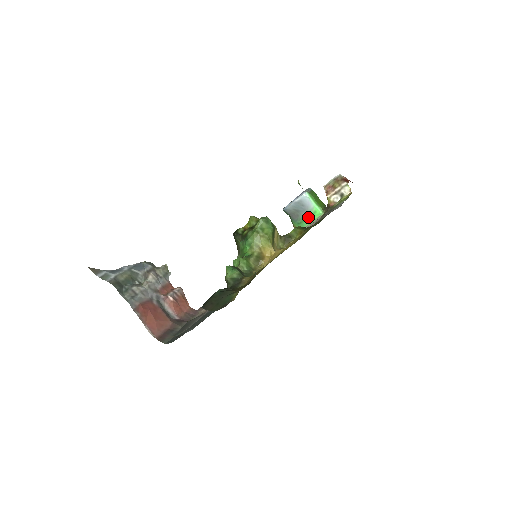
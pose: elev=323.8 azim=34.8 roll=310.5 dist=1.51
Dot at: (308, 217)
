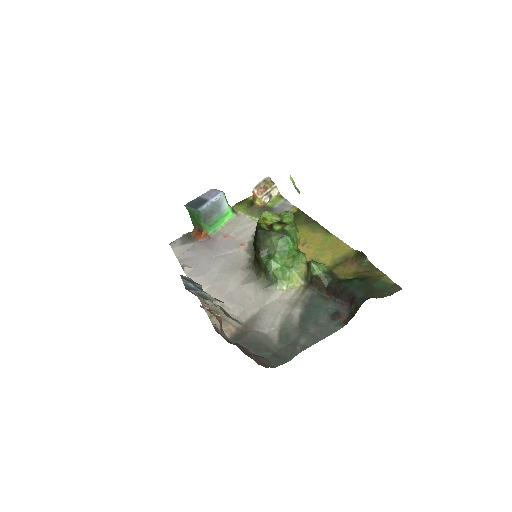
Dot at: (220, 218)
